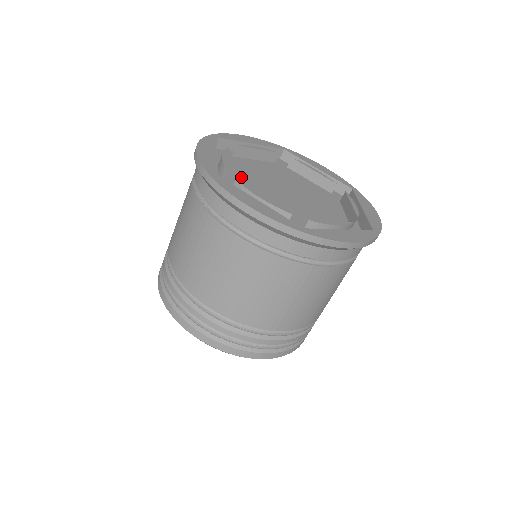
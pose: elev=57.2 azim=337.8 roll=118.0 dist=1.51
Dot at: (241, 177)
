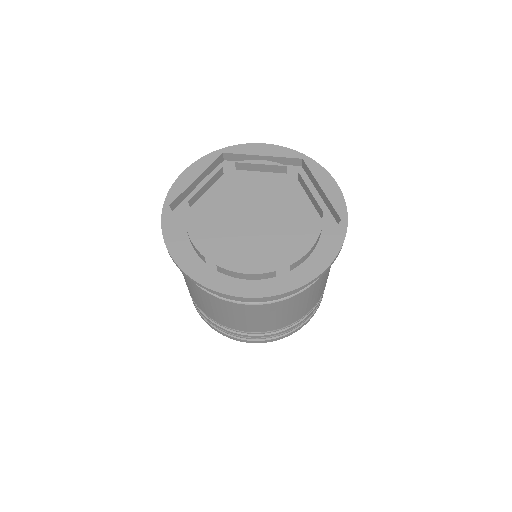
Dot at: (213, 237)
